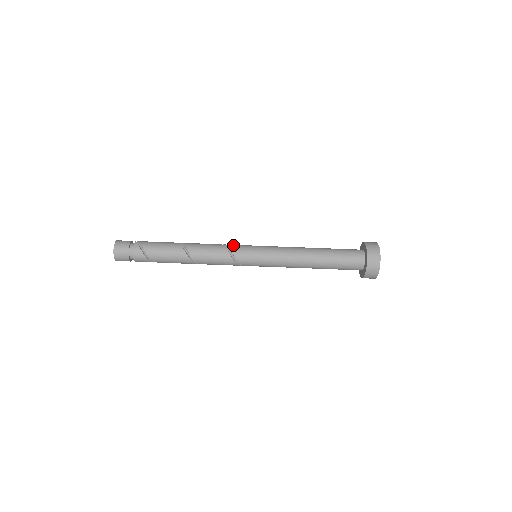
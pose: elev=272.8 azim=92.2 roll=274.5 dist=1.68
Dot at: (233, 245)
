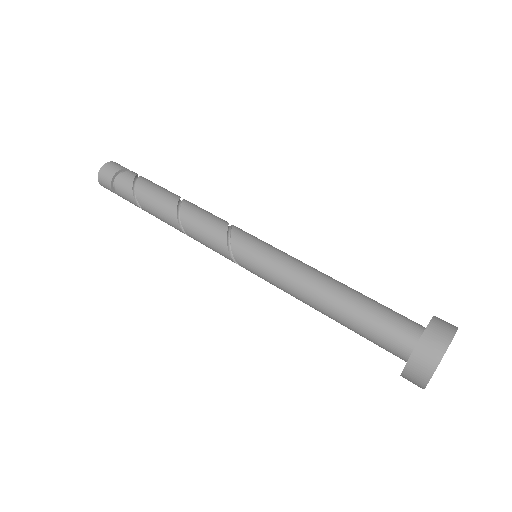
Dot at: occluded
